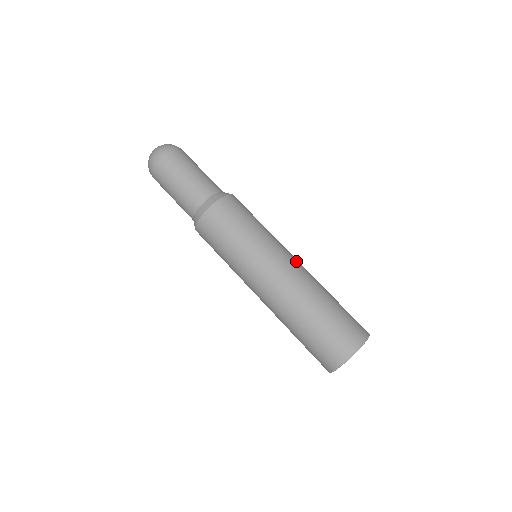
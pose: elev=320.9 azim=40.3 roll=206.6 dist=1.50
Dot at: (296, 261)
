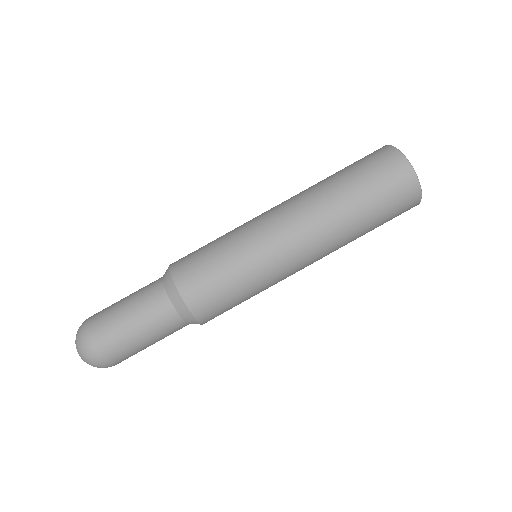
Dot at: occluded
